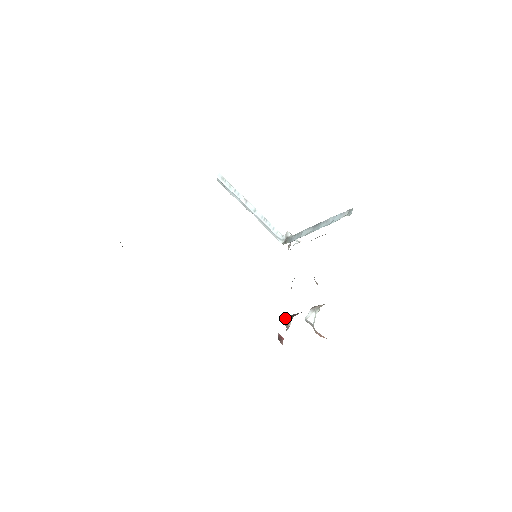
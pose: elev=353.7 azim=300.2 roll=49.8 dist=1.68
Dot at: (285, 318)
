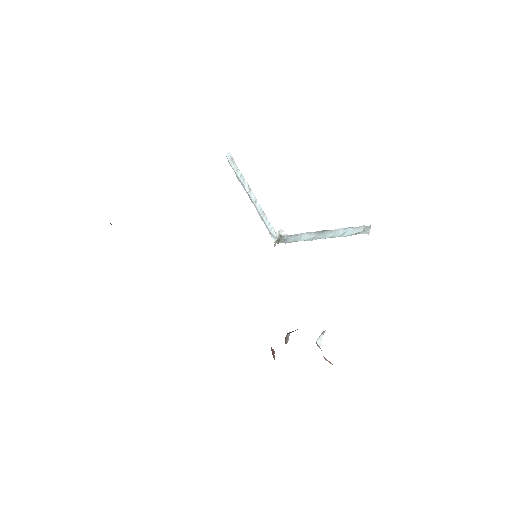
Dot at: occluded
